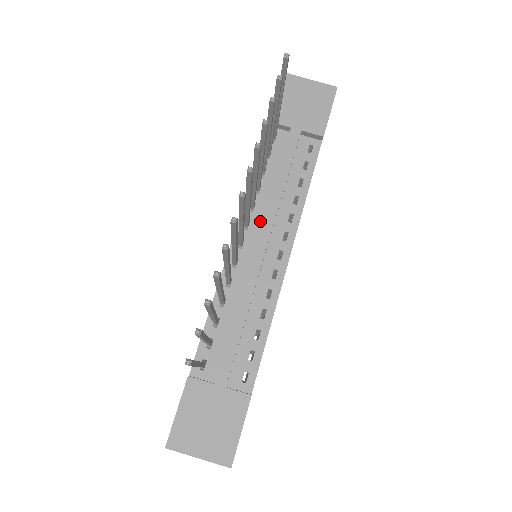
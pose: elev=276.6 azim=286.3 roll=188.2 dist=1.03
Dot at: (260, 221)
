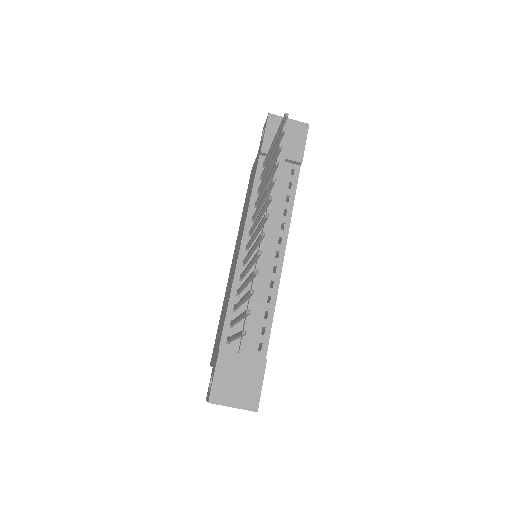
Dot at: occluded
